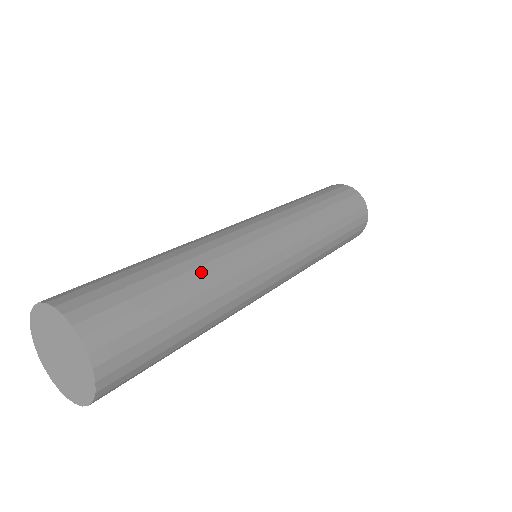
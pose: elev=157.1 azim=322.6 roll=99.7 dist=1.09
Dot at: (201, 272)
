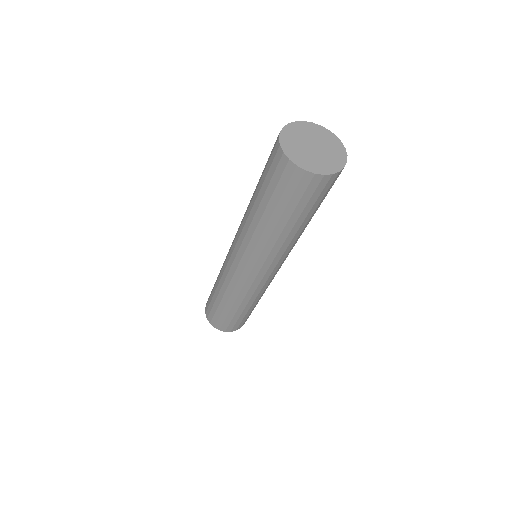
Dot at: occluded
